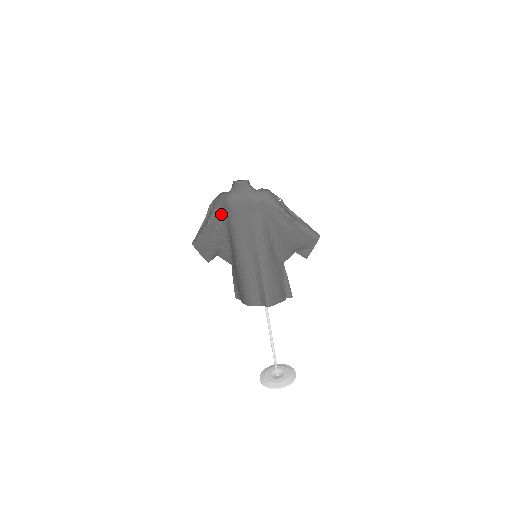
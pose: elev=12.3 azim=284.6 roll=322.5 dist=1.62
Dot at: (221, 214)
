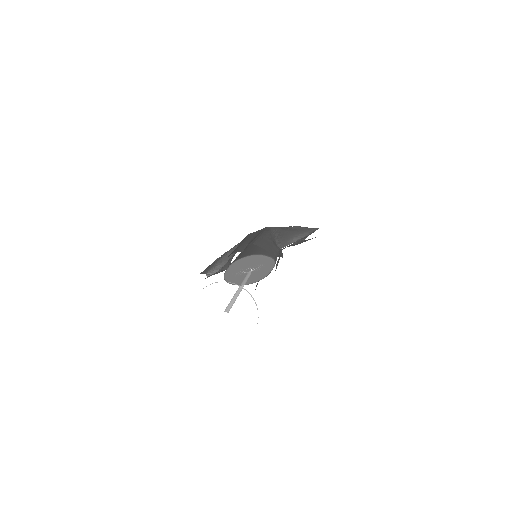
Dot at: (238, 244)
